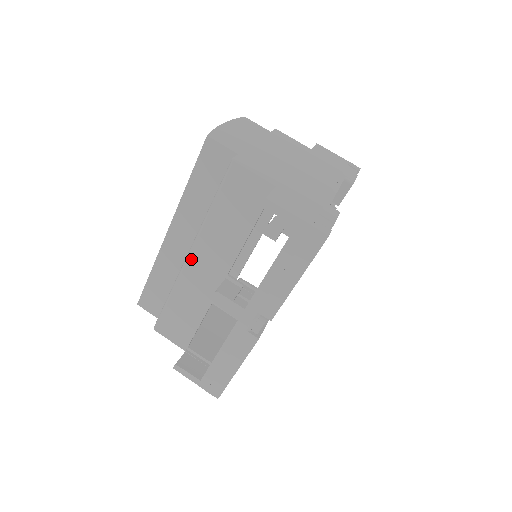
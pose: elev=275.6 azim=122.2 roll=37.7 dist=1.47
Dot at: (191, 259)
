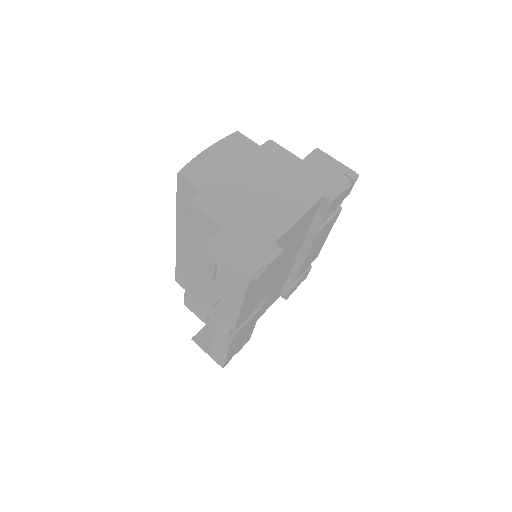
Dot at: (188, 264)
